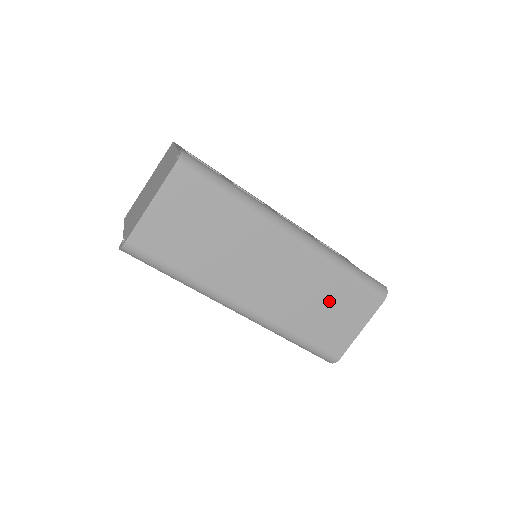
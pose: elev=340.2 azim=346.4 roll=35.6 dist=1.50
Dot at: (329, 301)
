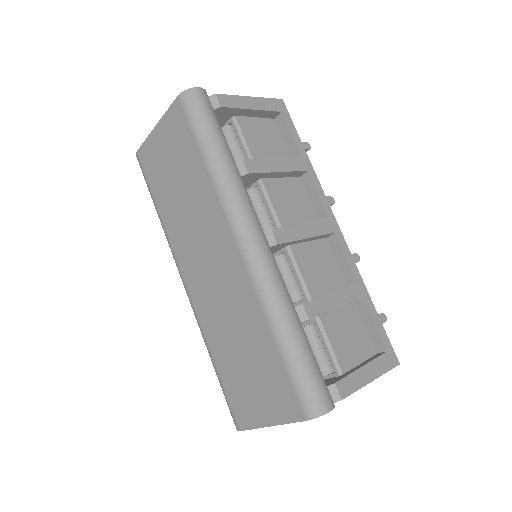
Dot at: (250, 353)
